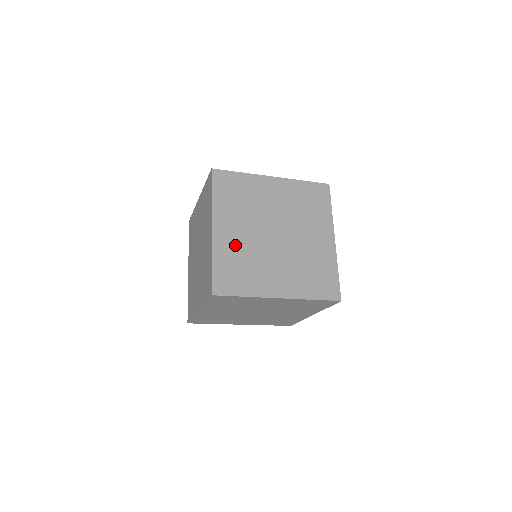
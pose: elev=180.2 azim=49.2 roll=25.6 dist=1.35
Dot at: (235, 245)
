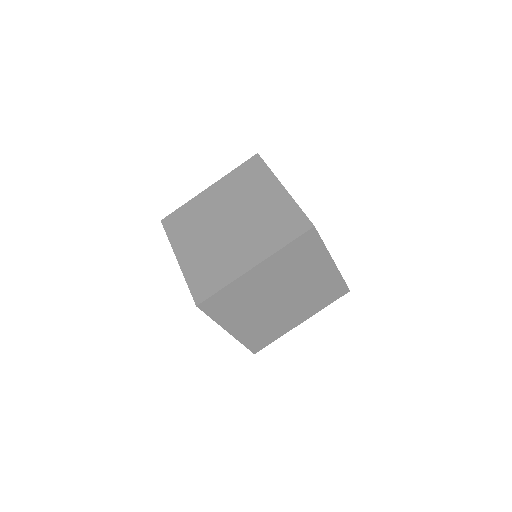
Dot at: occluded
